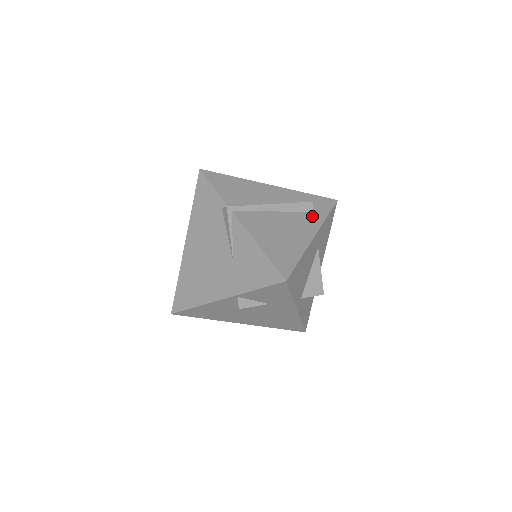
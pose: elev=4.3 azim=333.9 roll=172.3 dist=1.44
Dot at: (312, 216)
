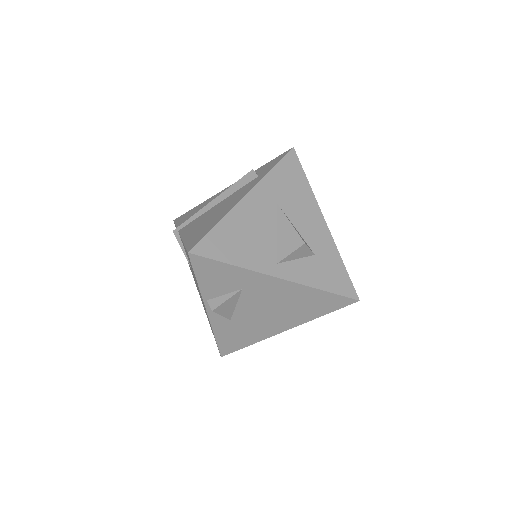
Dot at: (254, 181)
